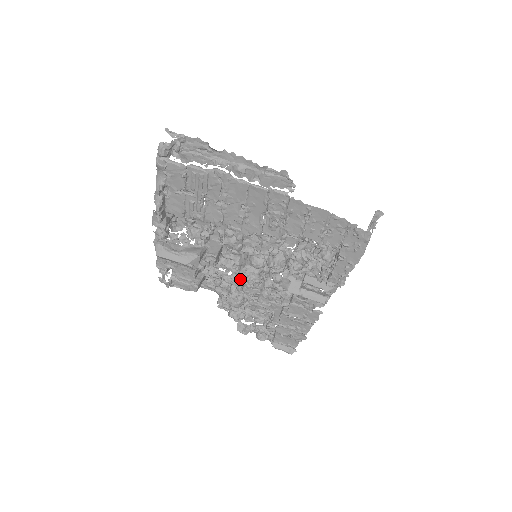
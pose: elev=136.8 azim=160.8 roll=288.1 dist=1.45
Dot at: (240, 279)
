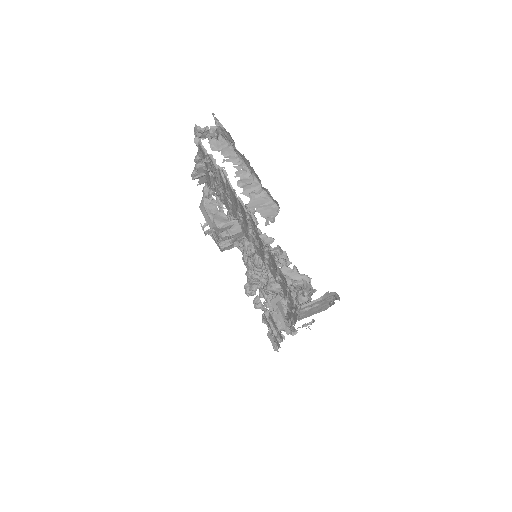
Dot at: occluded
